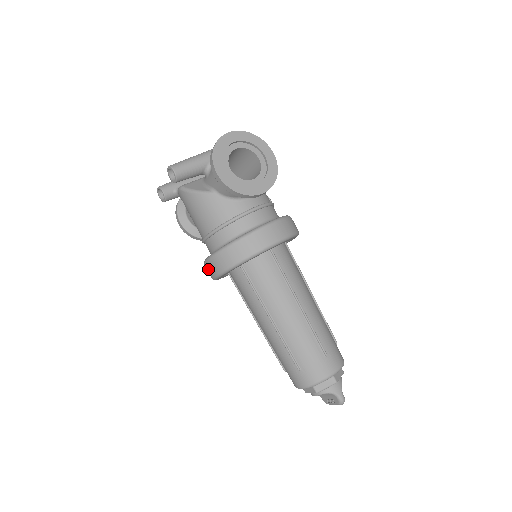
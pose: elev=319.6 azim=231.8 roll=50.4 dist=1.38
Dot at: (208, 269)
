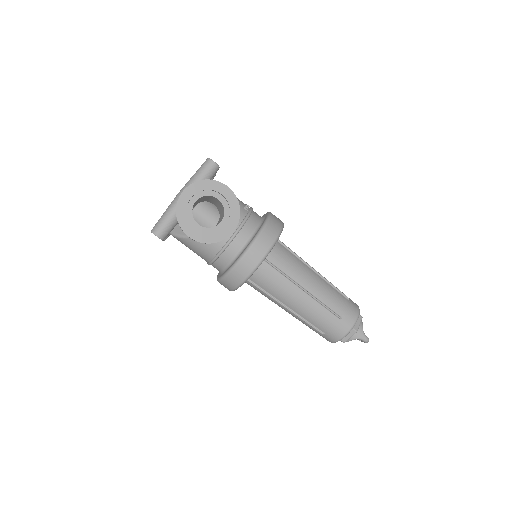
Dot at: occluded
